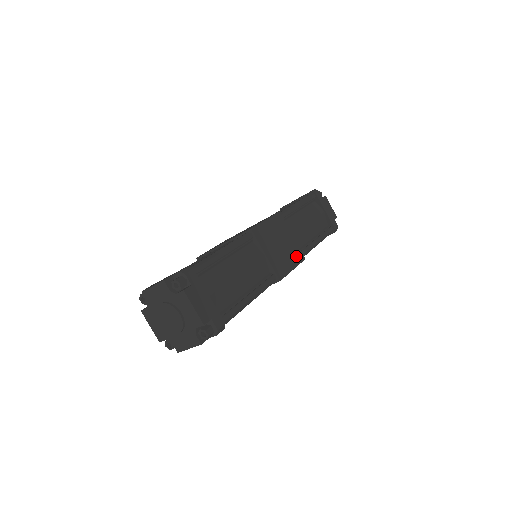
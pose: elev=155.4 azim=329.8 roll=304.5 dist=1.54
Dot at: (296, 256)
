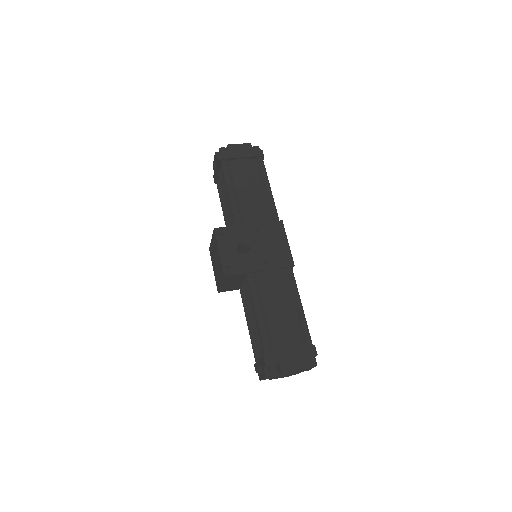
Dot at: occluded
